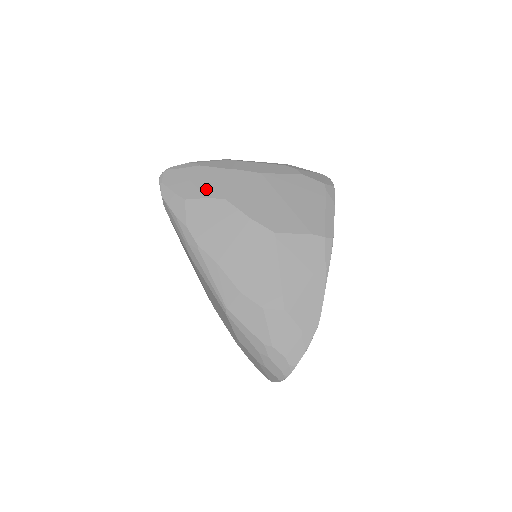
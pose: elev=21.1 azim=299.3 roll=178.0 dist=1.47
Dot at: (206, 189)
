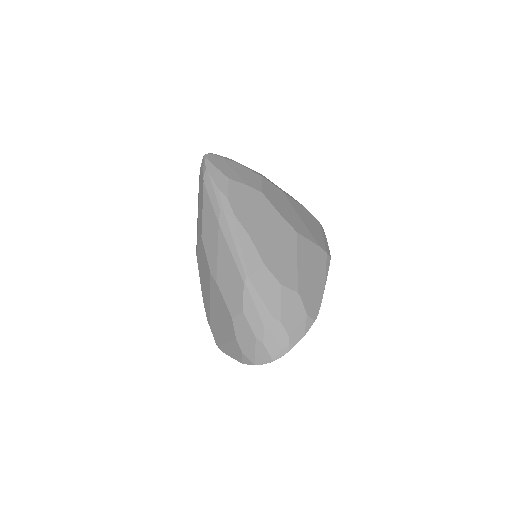
Dot at: (246, 179)
